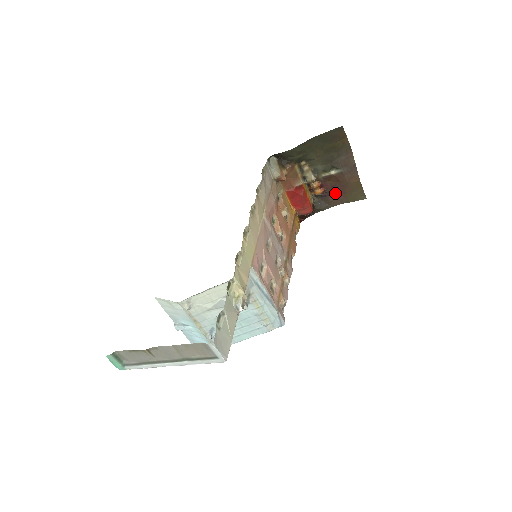
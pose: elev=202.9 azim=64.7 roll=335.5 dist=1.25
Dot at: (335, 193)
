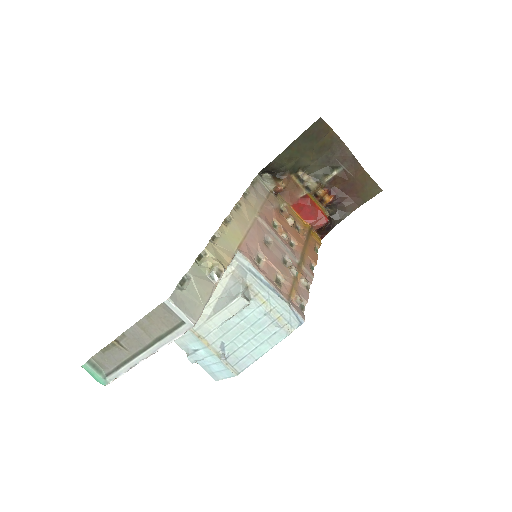
Dot at: (348, 197)
